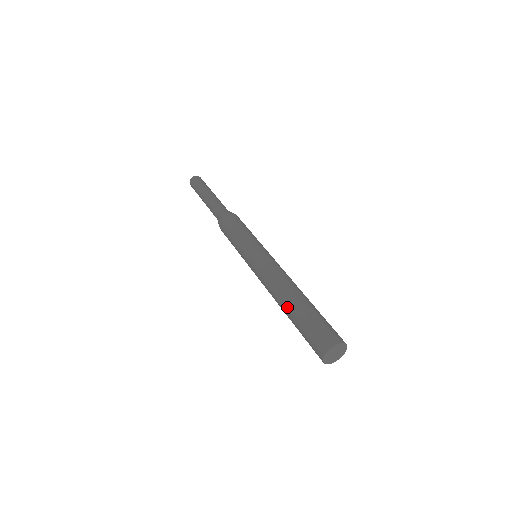
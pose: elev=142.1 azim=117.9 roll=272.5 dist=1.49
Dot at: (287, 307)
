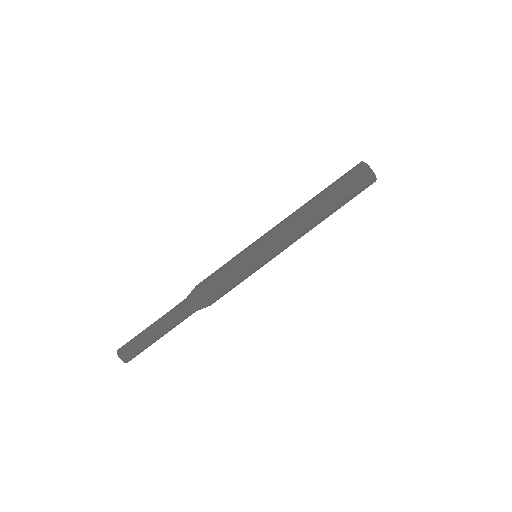
Dot at: (319, 201)
